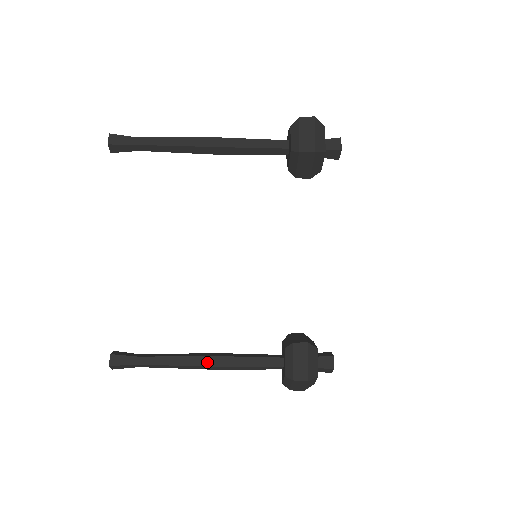
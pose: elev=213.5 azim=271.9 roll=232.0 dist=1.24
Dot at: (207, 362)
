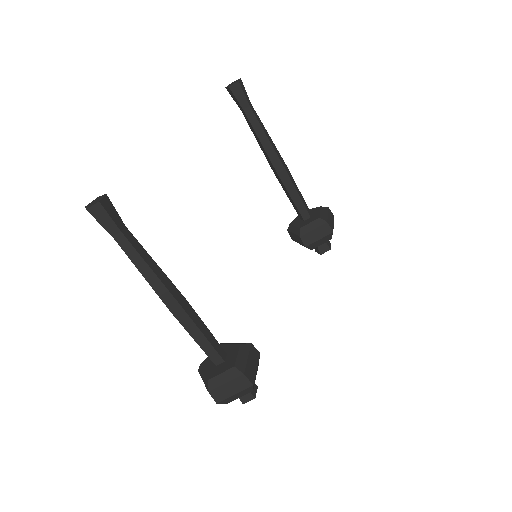
Dot at: (178, 296)
